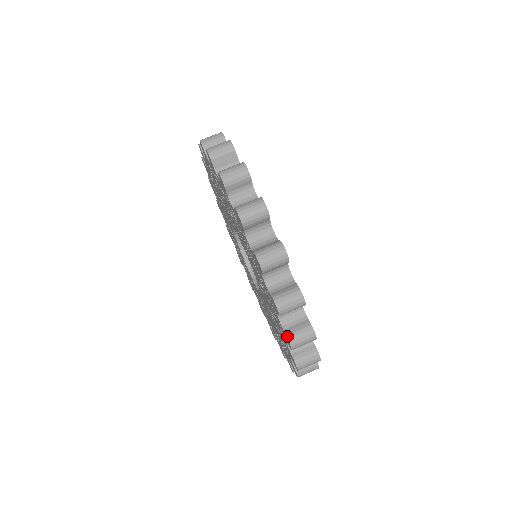
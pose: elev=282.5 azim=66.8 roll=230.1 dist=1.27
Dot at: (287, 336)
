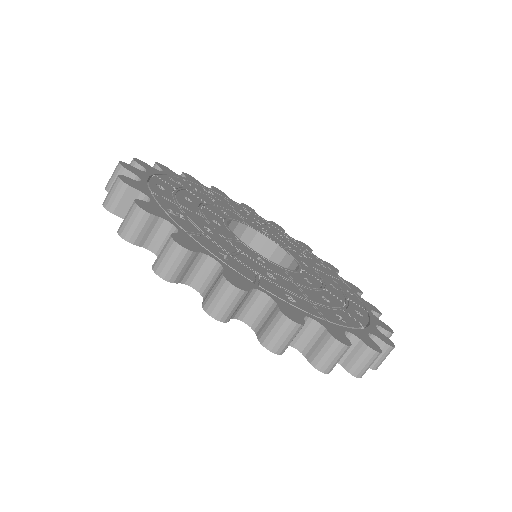
Dot at: (311, 364)
